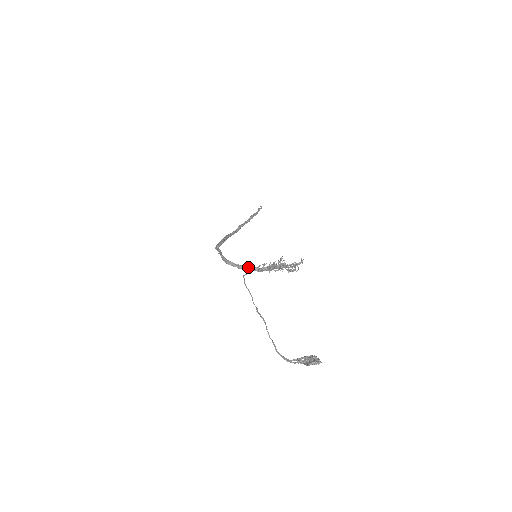
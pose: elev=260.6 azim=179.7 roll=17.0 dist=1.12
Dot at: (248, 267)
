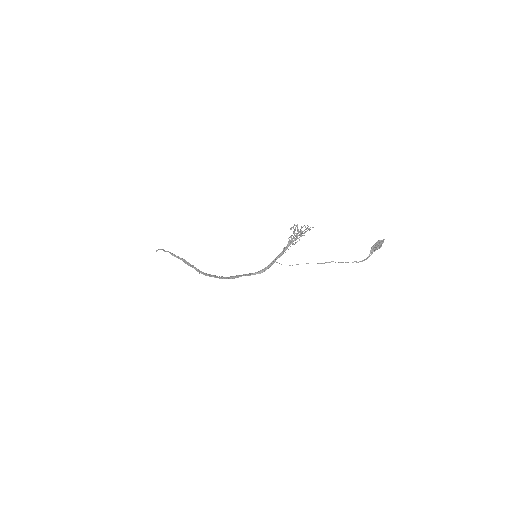
Dot at: (275, 260)
